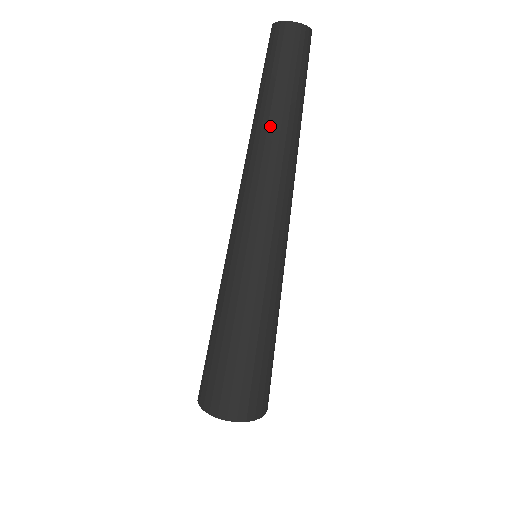
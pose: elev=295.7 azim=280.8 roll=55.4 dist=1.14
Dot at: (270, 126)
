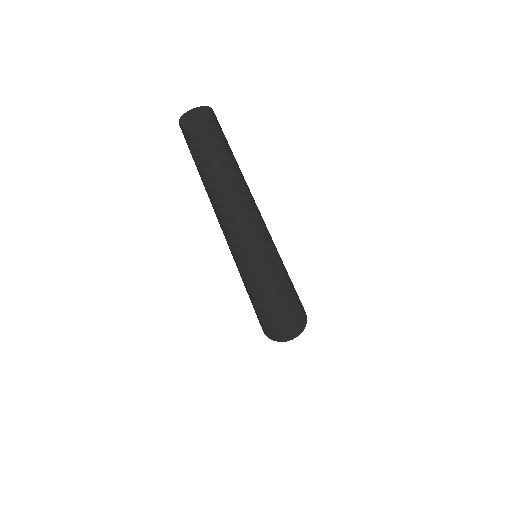
Dot at: (236, 193)
